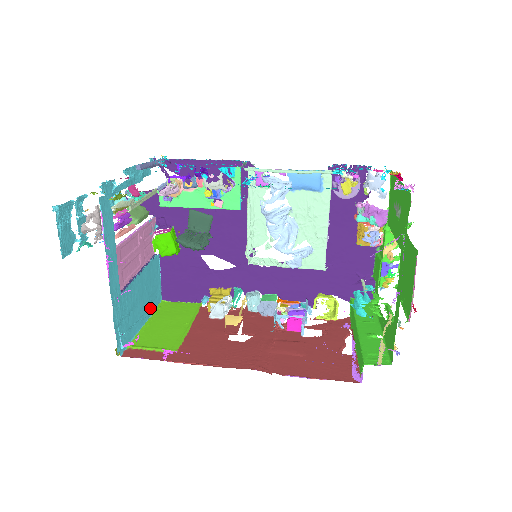
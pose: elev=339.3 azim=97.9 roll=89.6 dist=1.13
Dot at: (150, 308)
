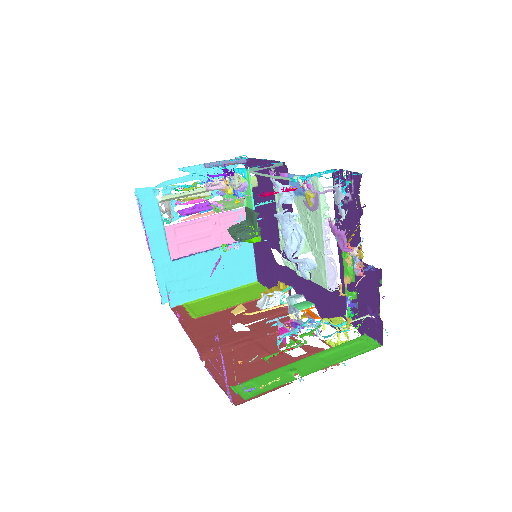
Dot at: (229, 283)
